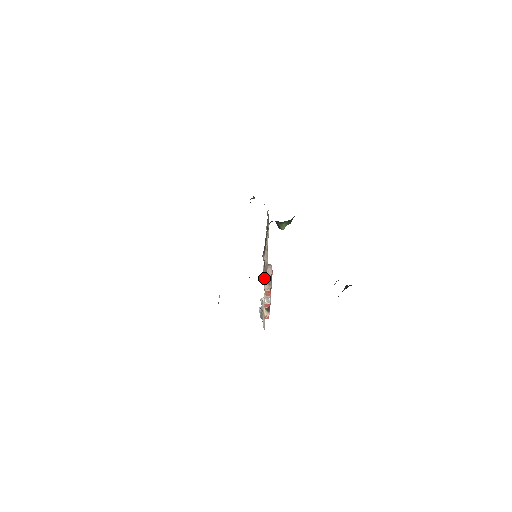
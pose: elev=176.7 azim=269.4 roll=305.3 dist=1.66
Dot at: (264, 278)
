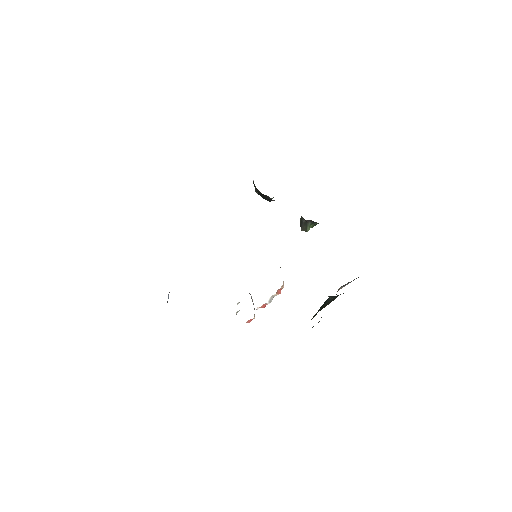
Dot at: occluded
